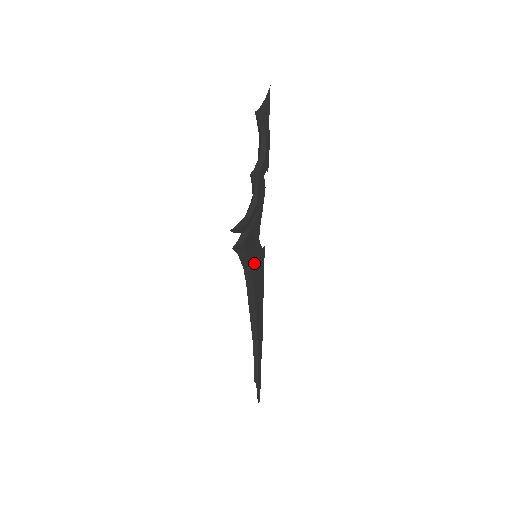
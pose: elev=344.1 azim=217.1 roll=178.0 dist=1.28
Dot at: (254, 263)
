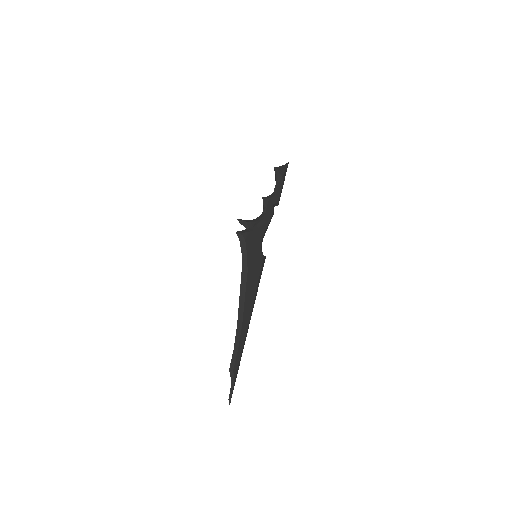
Dot at: (252, 257)
